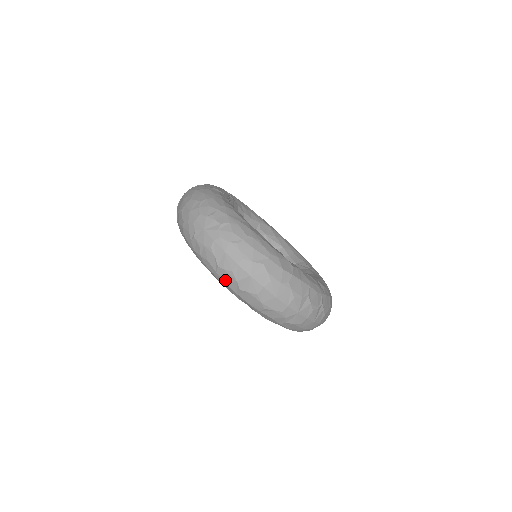
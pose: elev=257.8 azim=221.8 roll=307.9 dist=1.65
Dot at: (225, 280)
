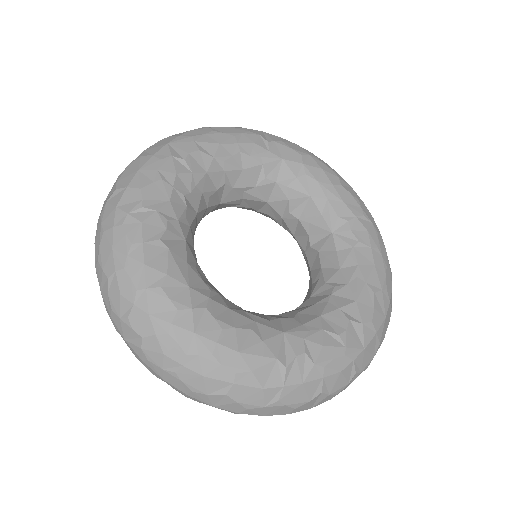
Dot at: occluded
